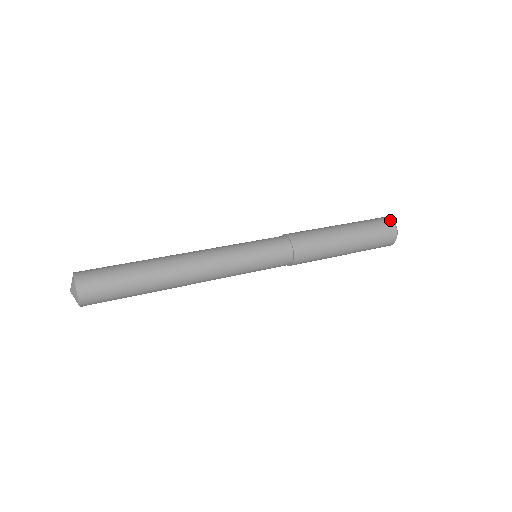
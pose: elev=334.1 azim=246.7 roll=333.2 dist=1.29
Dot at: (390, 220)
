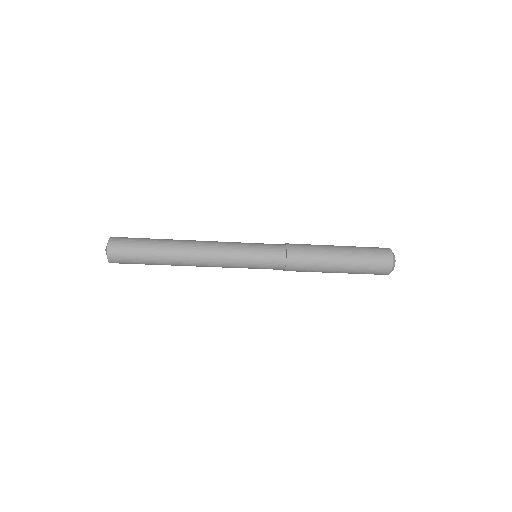
Dot at: (386, 248)
